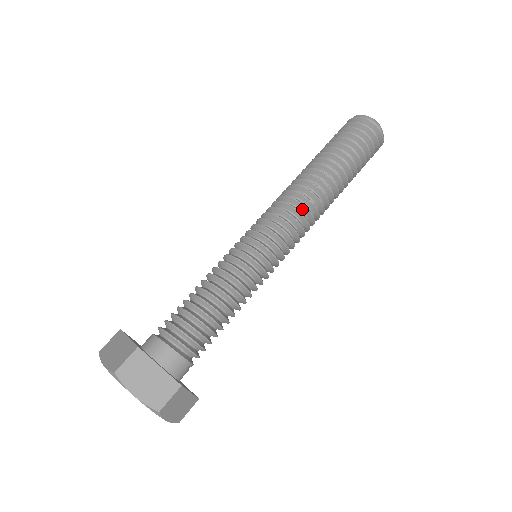
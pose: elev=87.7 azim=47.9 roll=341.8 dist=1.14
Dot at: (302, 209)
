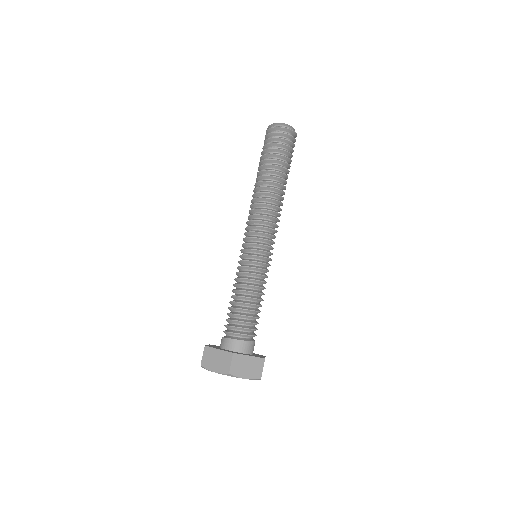
Dot at: (273, 214)
